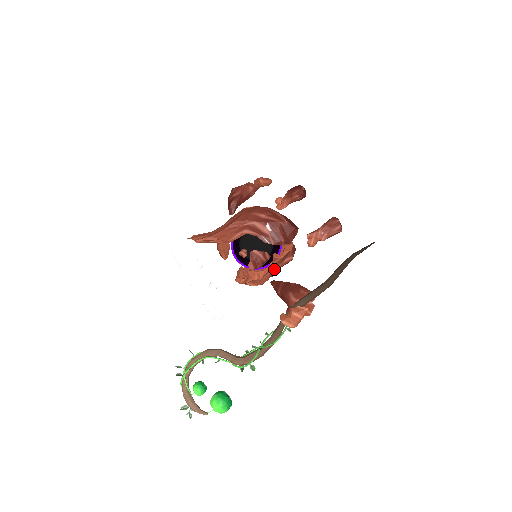
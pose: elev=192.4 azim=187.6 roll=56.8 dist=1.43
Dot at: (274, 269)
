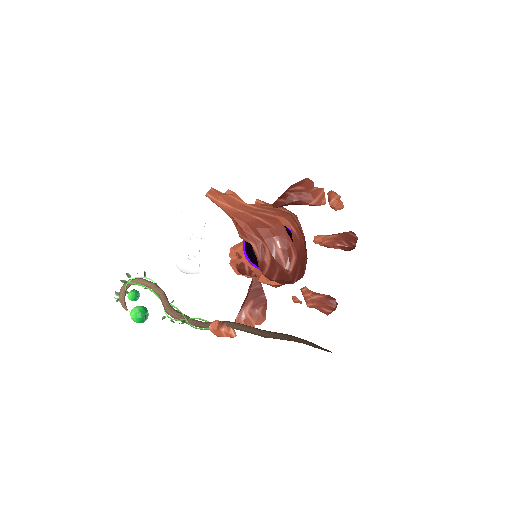
Dot at: occluded
